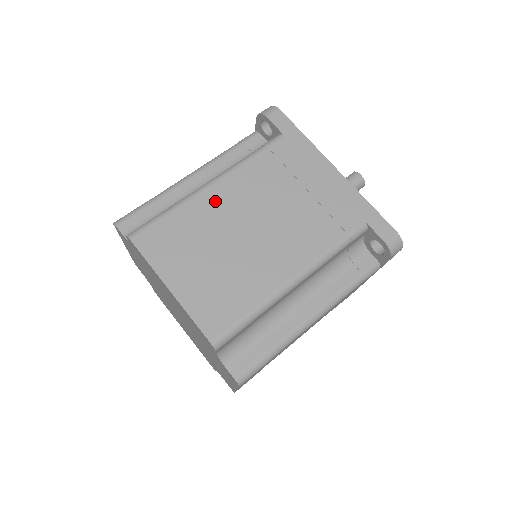
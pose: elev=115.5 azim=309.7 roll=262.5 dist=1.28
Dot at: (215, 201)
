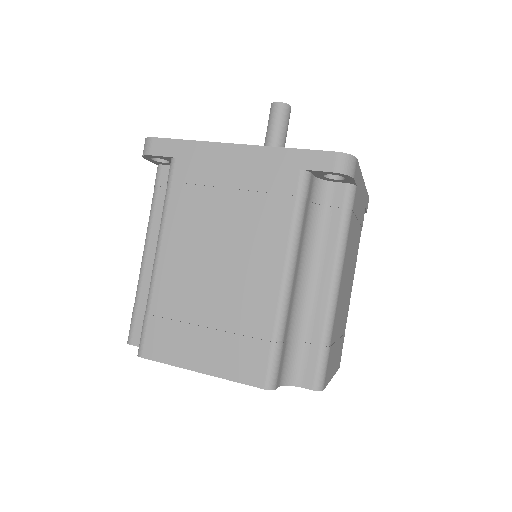
Dot at: (172, 269)
